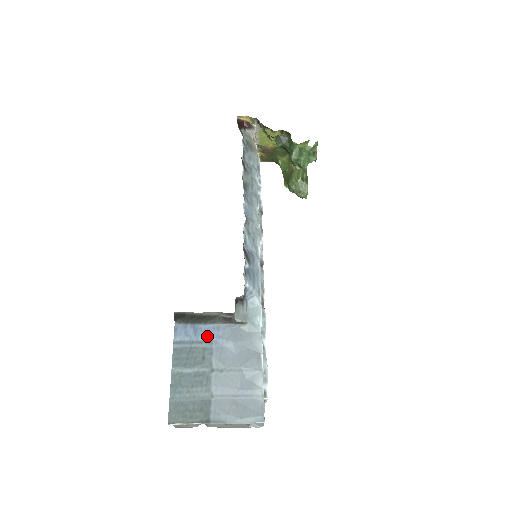
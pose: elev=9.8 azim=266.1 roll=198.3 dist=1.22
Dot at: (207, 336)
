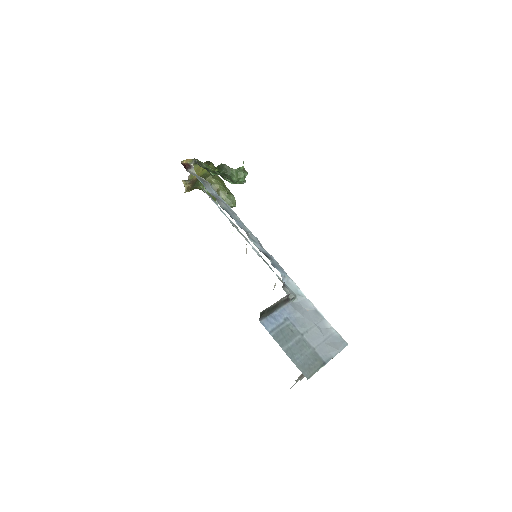
Dot at: (283, 317)
